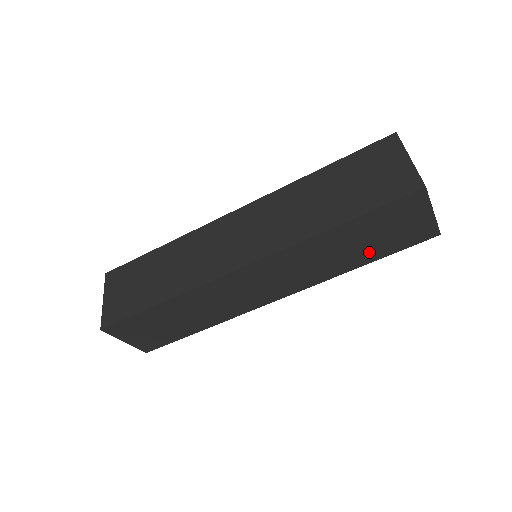
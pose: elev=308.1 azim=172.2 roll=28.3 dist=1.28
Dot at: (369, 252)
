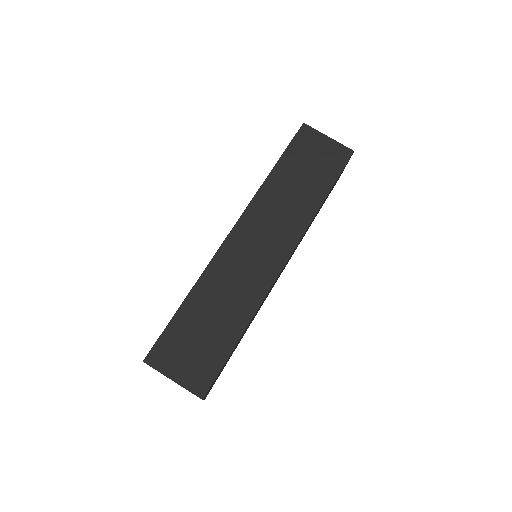
Dot at: occluded
